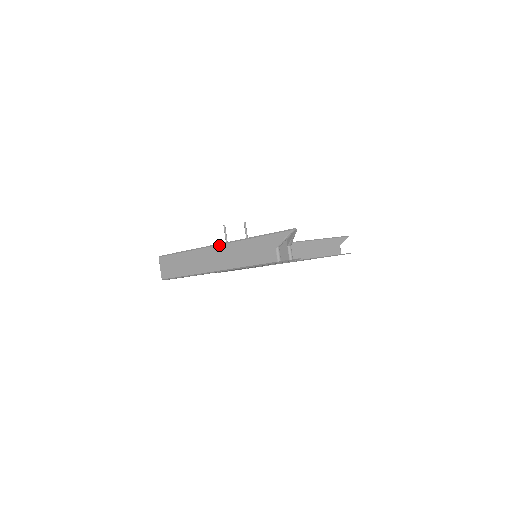
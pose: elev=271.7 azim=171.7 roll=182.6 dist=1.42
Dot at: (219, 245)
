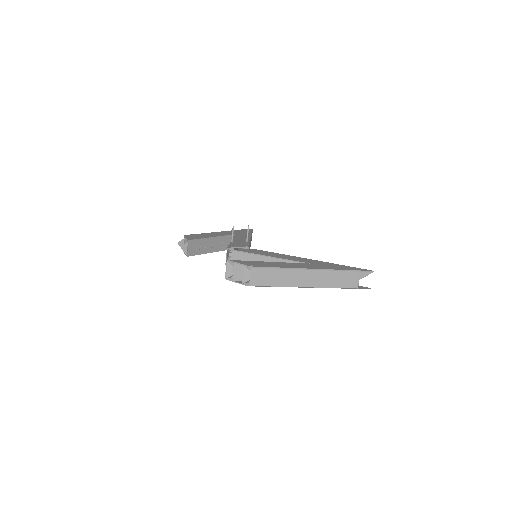
Dot at: (317, 270)
